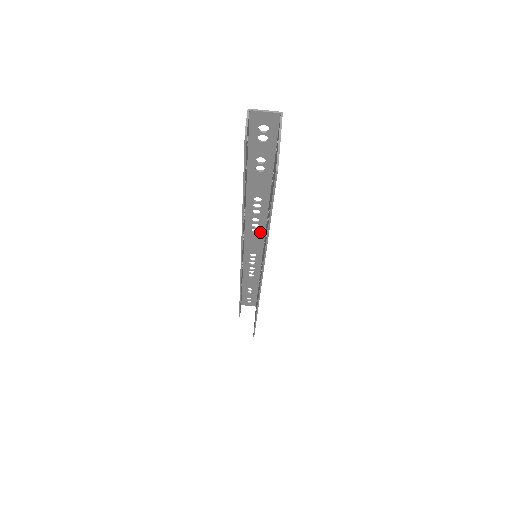
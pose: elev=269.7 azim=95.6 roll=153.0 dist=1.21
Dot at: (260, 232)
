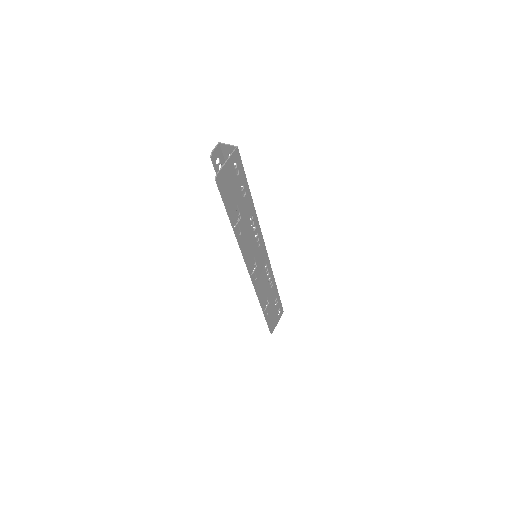
Dot at: occluded
